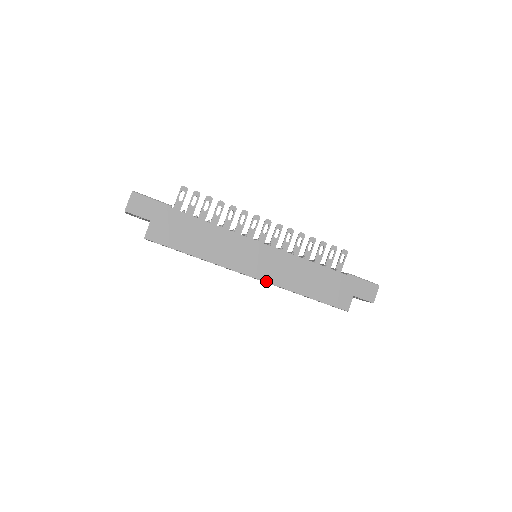
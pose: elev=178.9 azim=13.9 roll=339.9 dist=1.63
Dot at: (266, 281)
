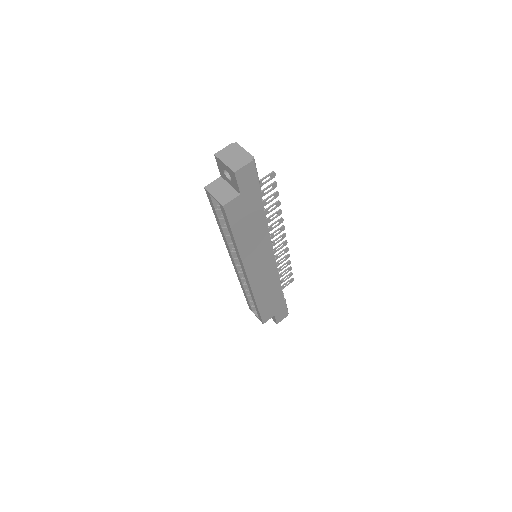
Dot at: (251, 284)
